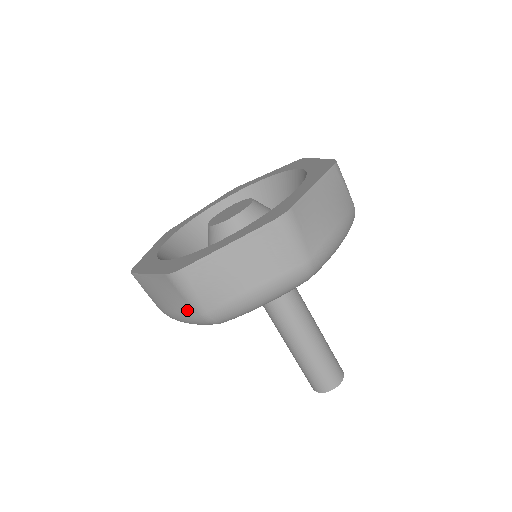
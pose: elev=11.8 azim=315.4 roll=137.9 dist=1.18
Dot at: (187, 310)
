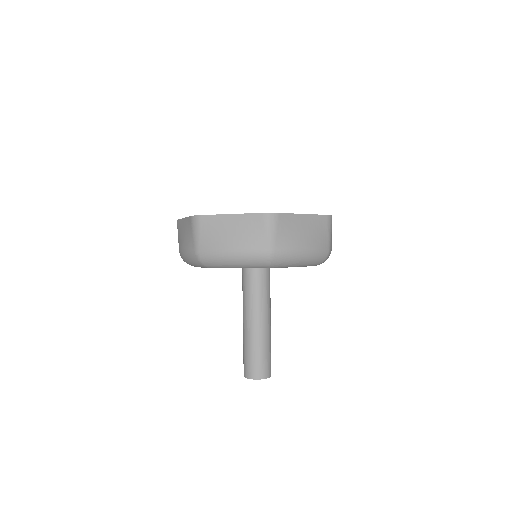
Dot at: (259, 245)
